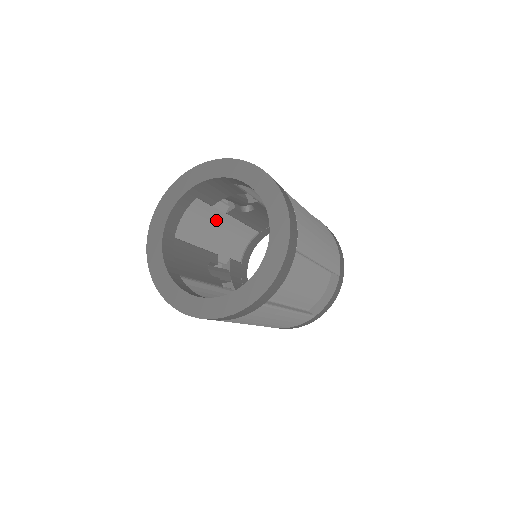
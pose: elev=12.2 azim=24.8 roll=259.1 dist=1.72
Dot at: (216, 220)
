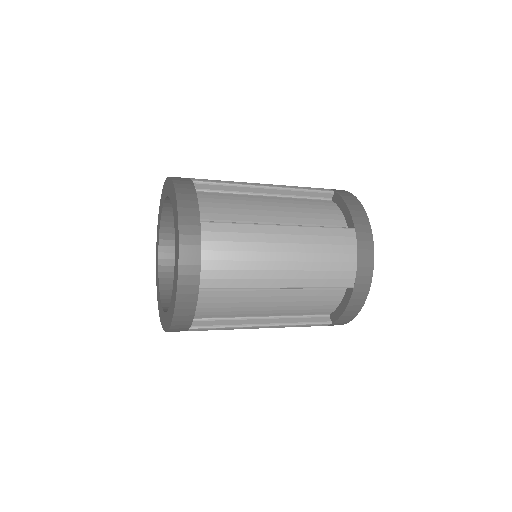
Dot at: occluded
